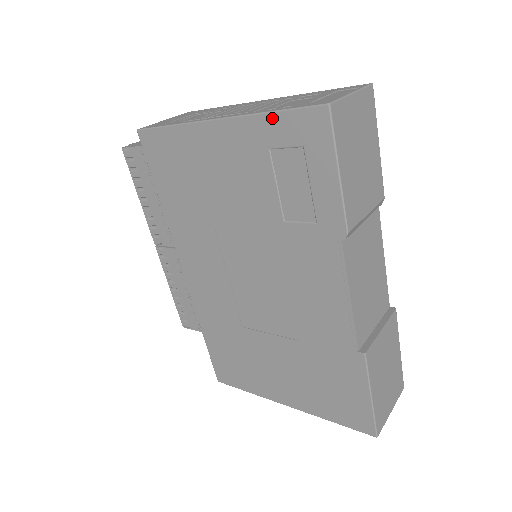
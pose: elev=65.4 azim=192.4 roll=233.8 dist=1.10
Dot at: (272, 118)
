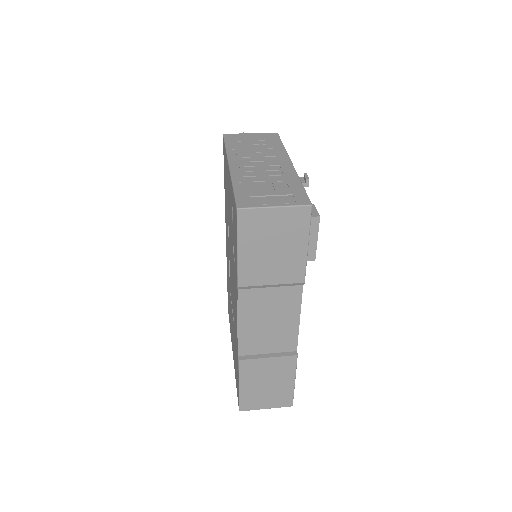
Dot at: (232, 190)
